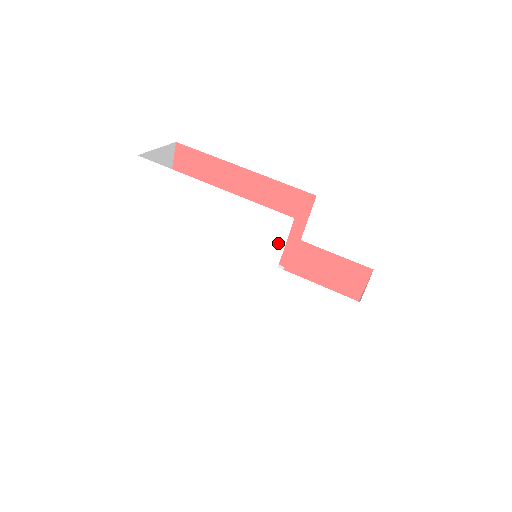
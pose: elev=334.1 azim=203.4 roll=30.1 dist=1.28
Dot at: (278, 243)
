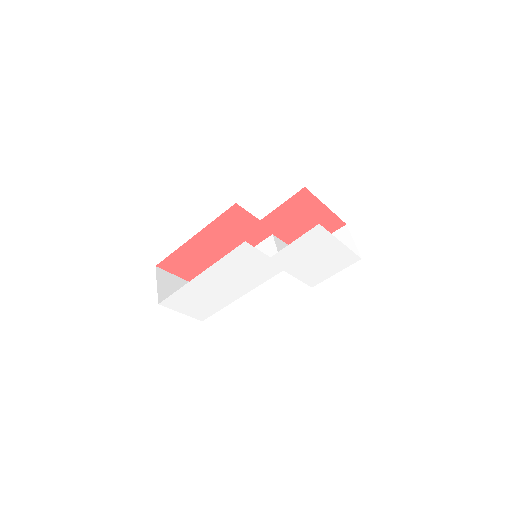
Dot at: (255, 253)
